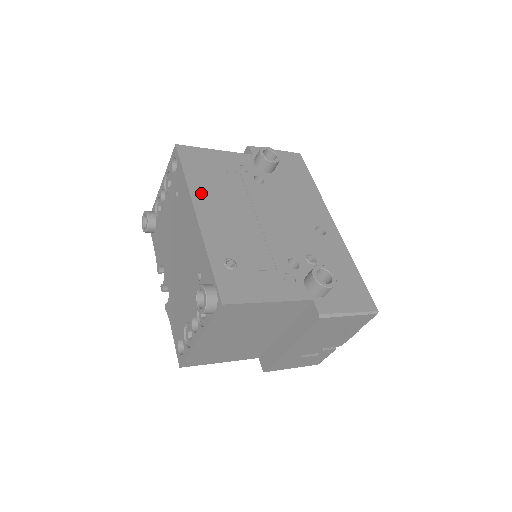
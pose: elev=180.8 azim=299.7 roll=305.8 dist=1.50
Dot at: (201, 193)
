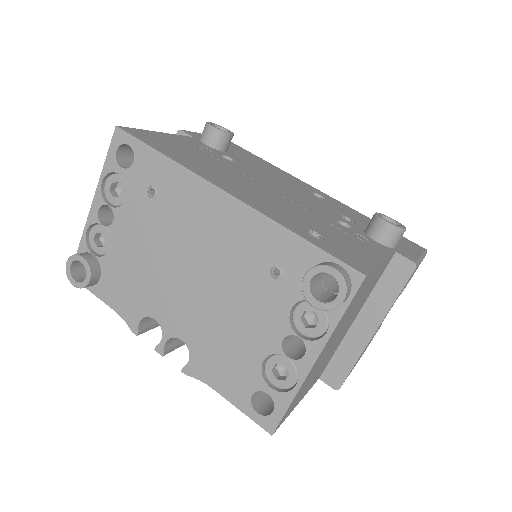
Dot at: (202, 171)
